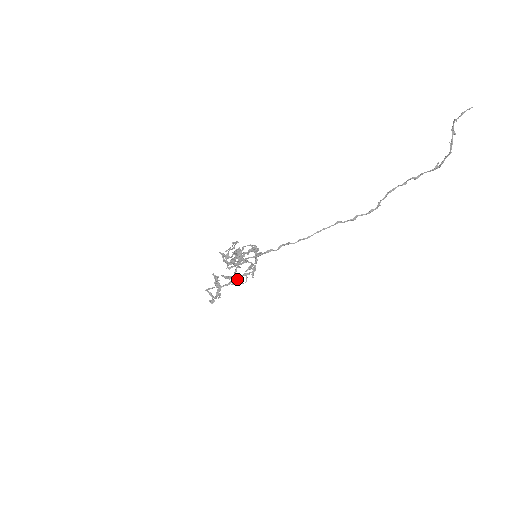
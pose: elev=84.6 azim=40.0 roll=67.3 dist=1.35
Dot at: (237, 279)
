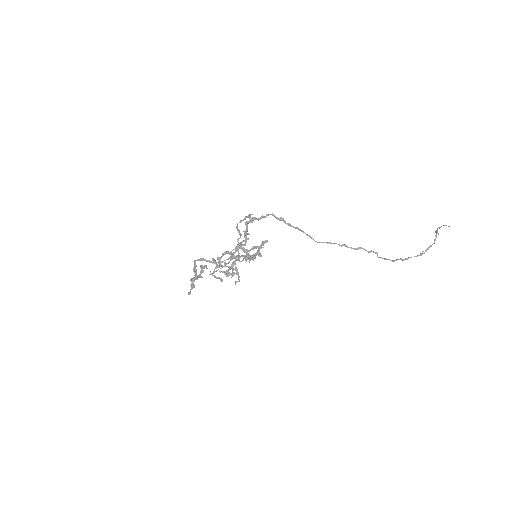
Dot at: (233, 258)
